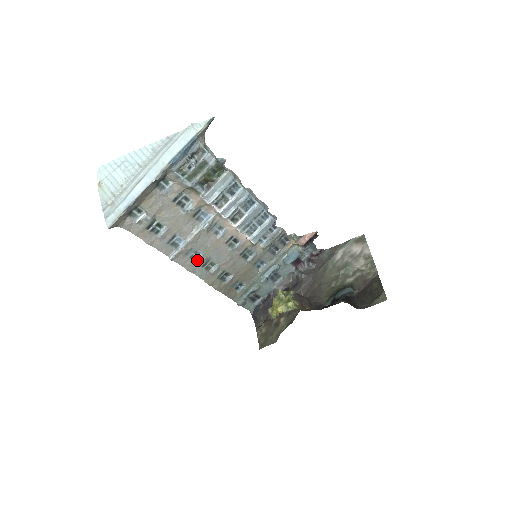
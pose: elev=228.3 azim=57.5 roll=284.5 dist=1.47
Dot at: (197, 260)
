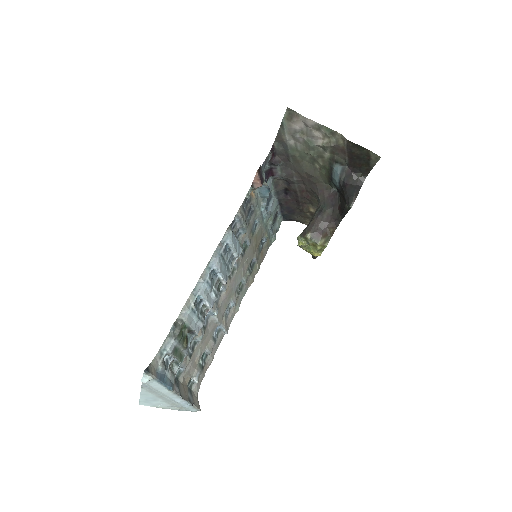
Dot at: (234, 305)
